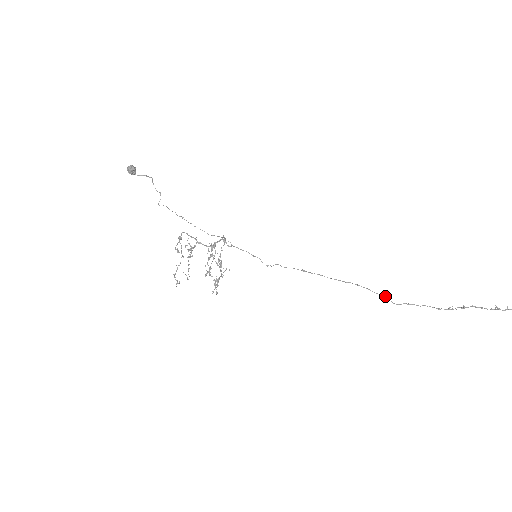
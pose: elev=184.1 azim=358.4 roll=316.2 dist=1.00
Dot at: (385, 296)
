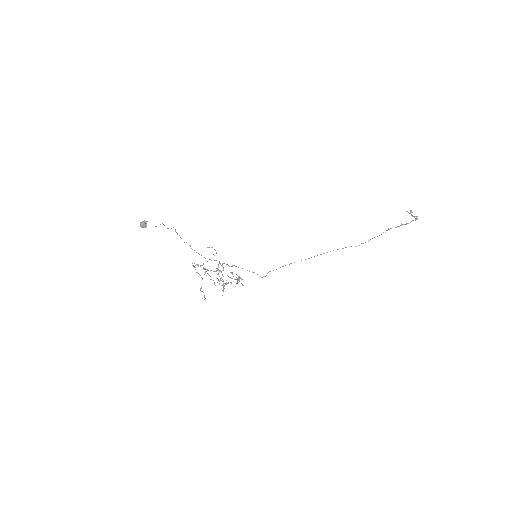
Dot at: occluded
